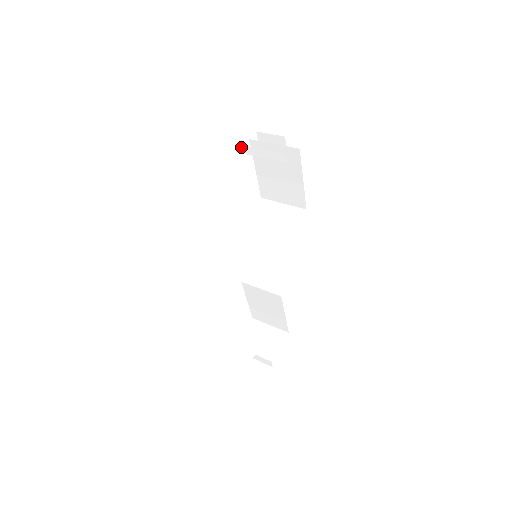
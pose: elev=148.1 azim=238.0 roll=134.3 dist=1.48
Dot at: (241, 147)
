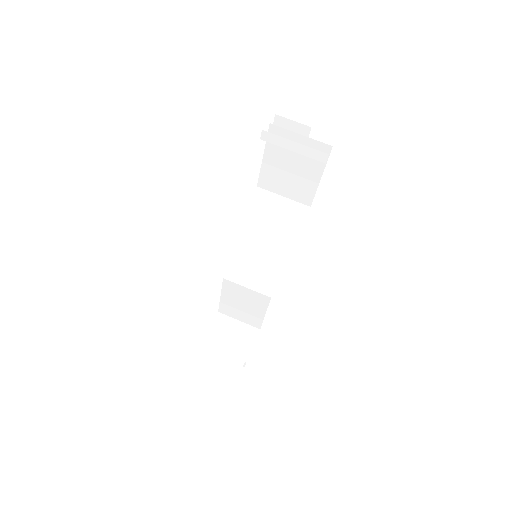
Dot at: (269, 135)
